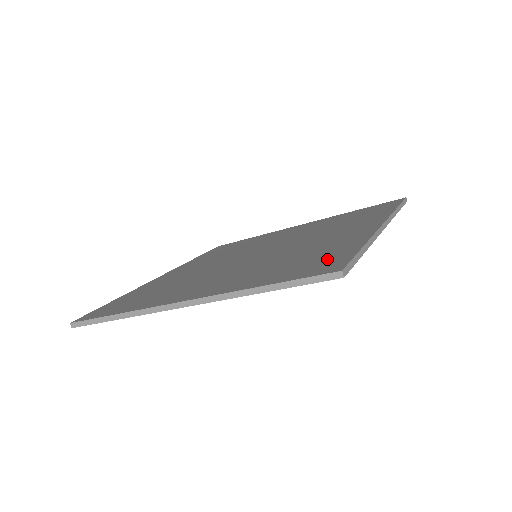
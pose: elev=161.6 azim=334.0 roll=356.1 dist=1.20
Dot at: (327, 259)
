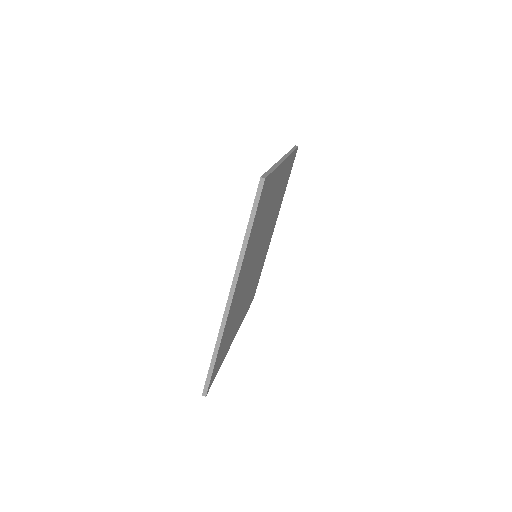
Dot at: occluded
